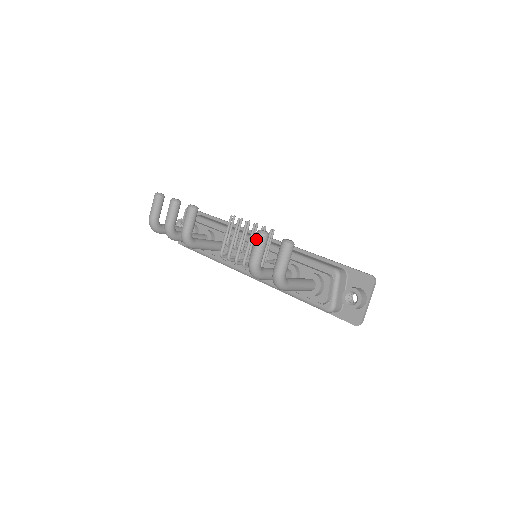
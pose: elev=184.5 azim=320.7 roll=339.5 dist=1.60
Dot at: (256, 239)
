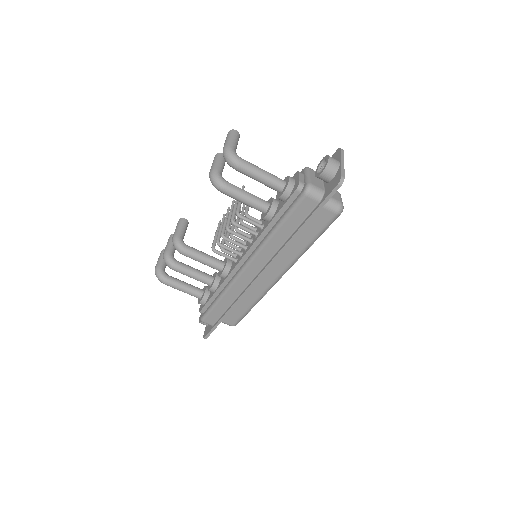
Dot at: (213, 160)
